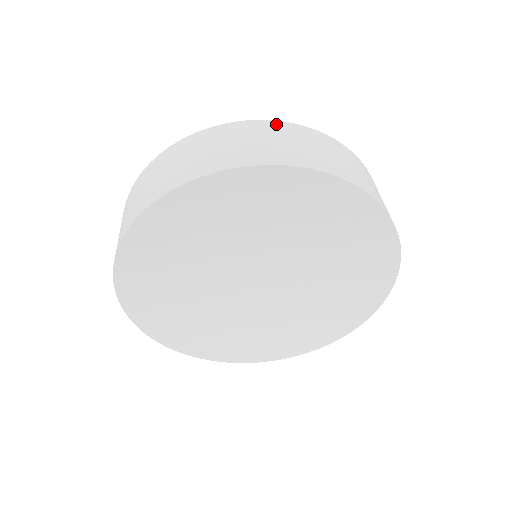
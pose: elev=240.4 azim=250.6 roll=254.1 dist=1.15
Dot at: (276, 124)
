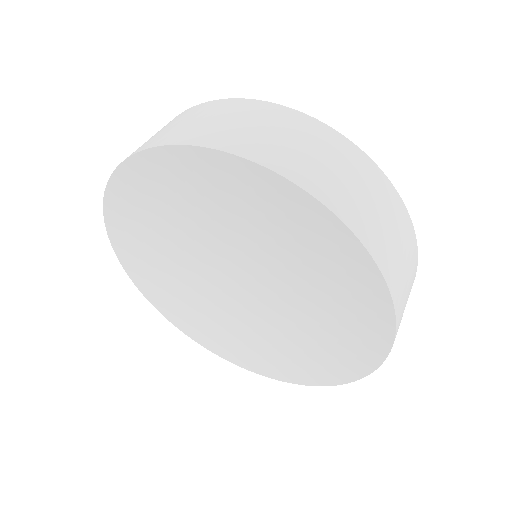
Dot at: (368, 163)
